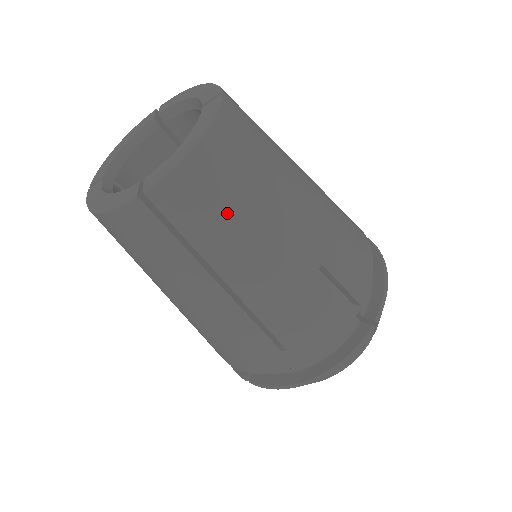
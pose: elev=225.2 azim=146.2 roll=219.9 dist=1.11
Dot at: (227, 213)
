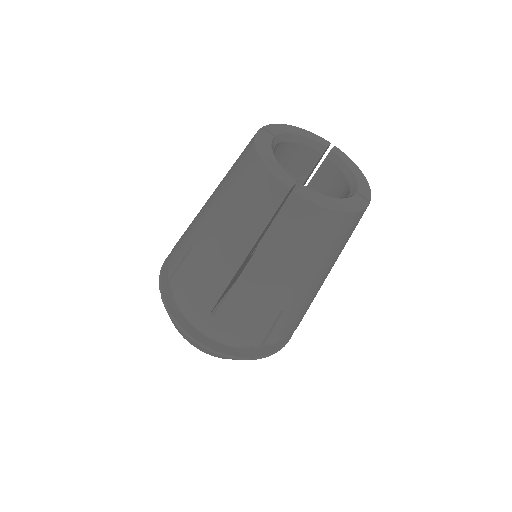
Dot at: (301, 246)
